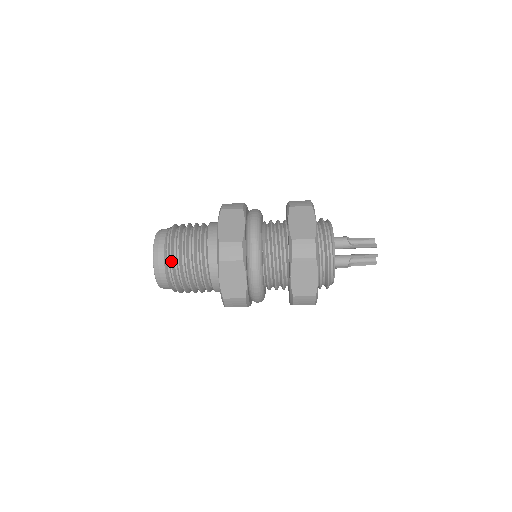
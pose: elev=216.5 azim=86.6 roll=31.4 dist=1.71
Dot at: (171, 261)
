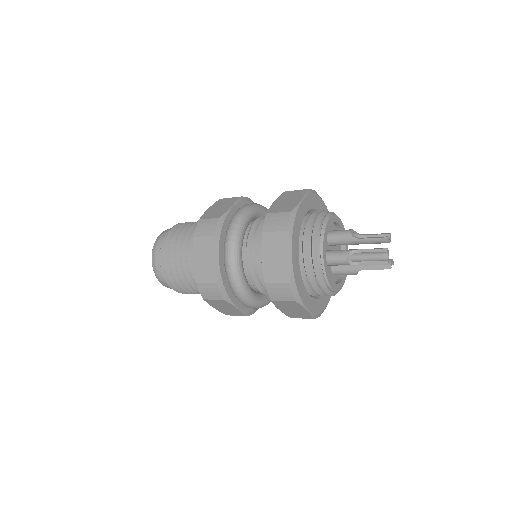
Dot at: (164, 246)
